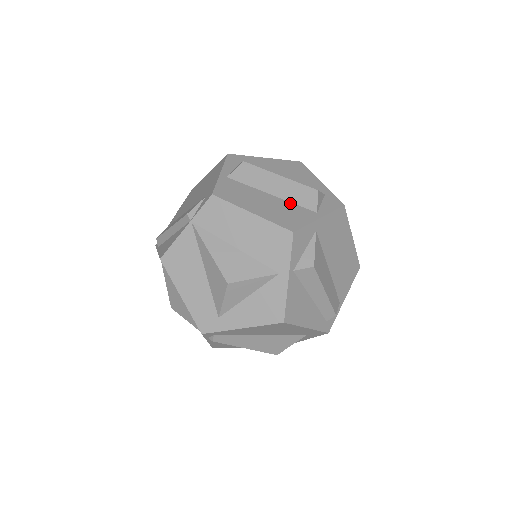
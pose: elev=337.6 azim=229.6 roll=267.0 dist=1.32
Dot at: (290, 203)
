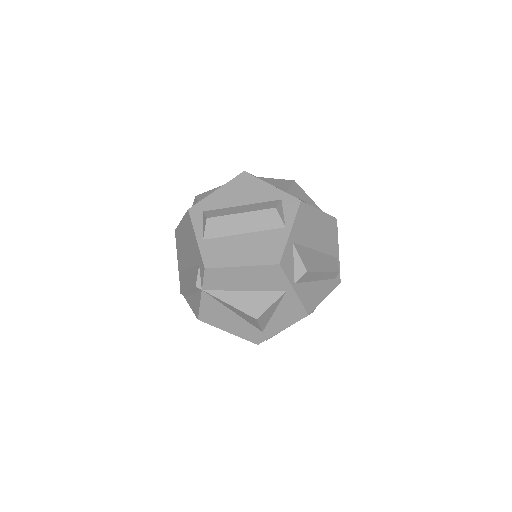
Dot at: (262, 232)
